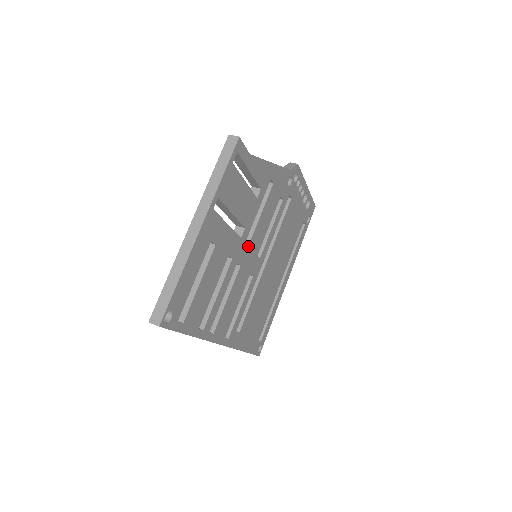
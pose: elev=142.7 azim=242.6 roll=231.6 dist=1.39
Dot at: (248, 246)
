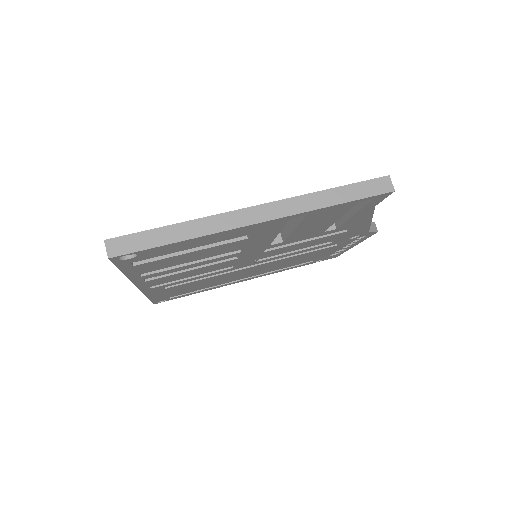
Dot at: (264, 251)
